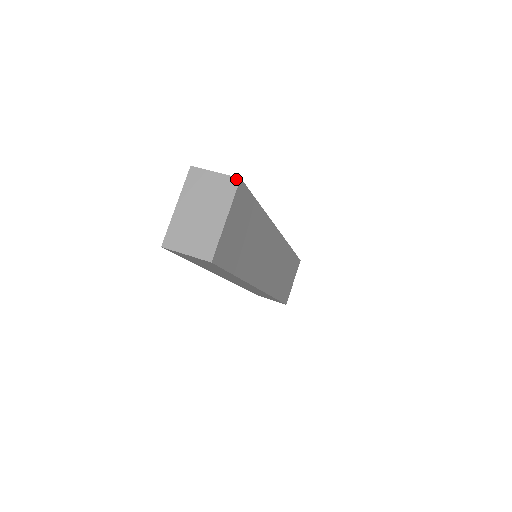
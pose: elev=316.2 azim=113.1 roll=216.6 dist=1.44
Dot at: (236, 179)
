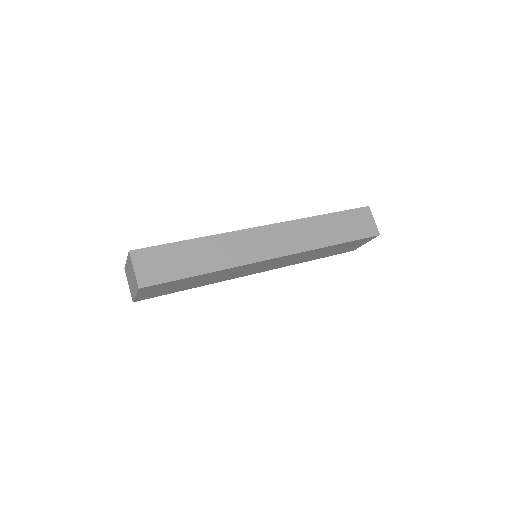
Dot at: (138, 286)
